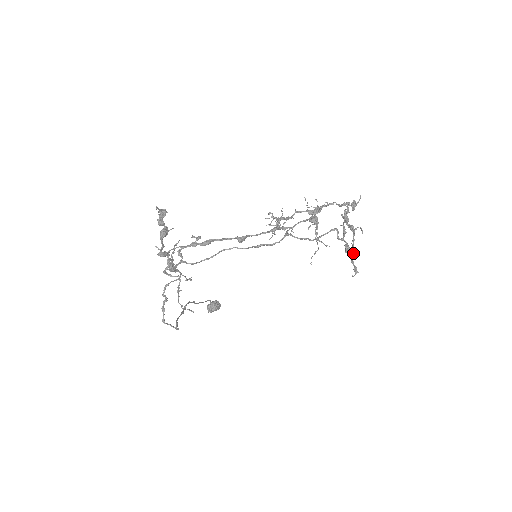
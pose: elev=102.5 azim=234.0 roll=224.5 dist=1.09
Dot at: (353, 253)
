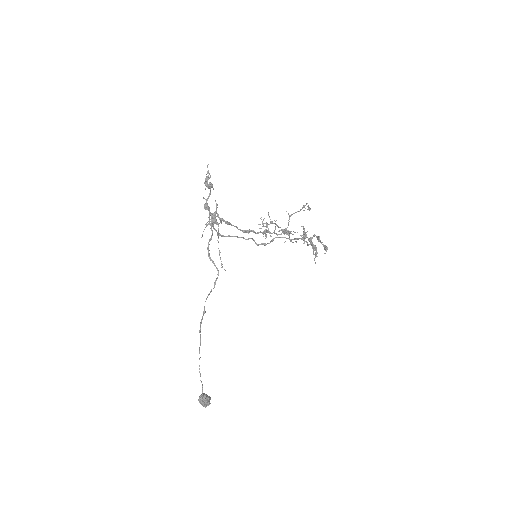
Dot at: (319, 238)
